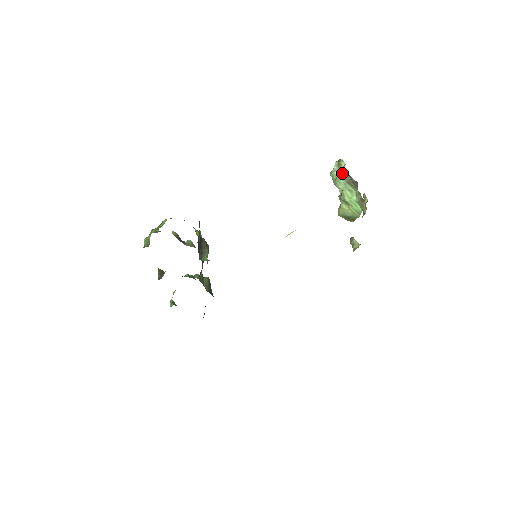
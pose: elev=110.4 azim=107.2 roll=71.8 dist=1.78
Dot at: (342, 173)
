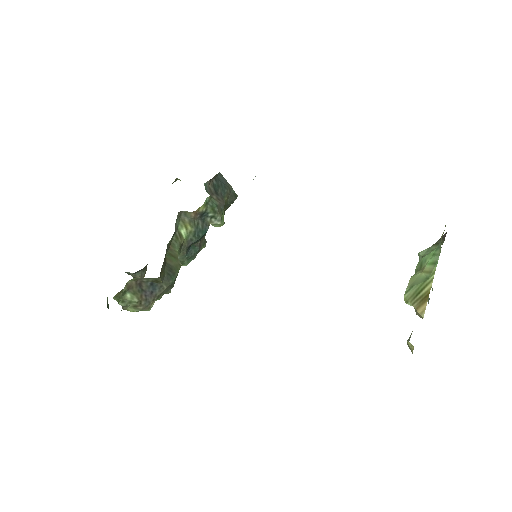
Dot at: occluded
